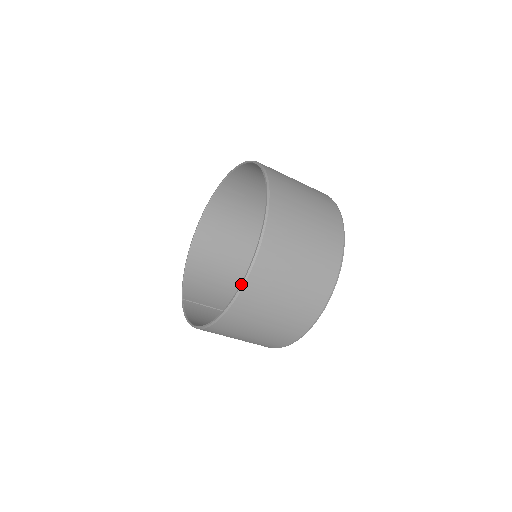
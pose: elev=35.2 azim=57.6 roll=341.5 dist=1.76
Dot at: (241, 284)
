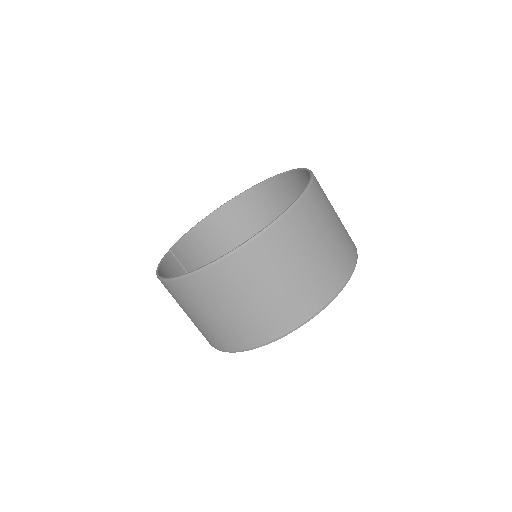
Dot at: (216, 259)
